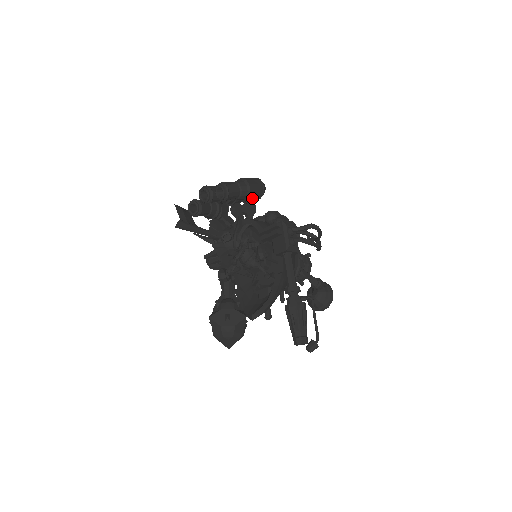
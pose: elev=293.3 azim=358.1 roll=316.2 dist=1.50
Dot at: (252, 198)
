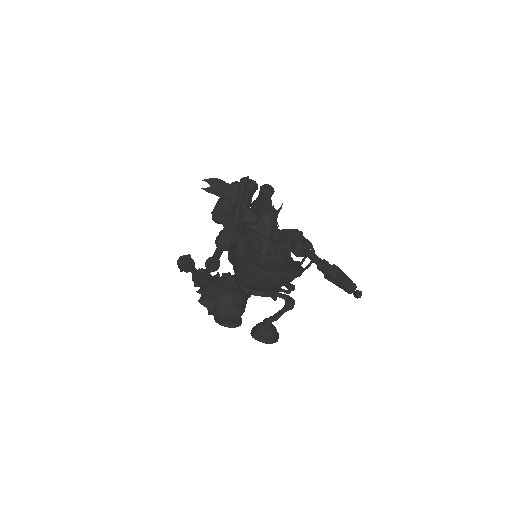
Dot at: occluded
